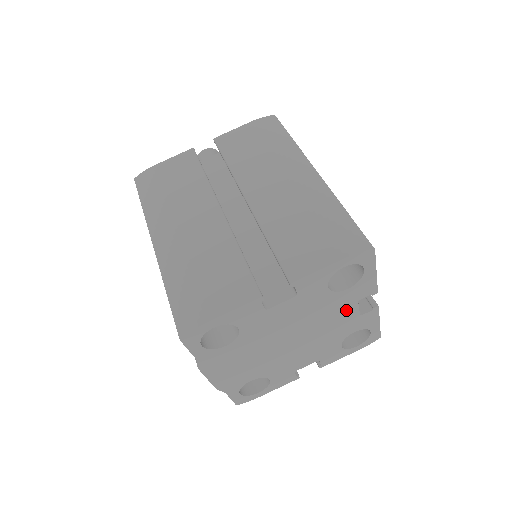
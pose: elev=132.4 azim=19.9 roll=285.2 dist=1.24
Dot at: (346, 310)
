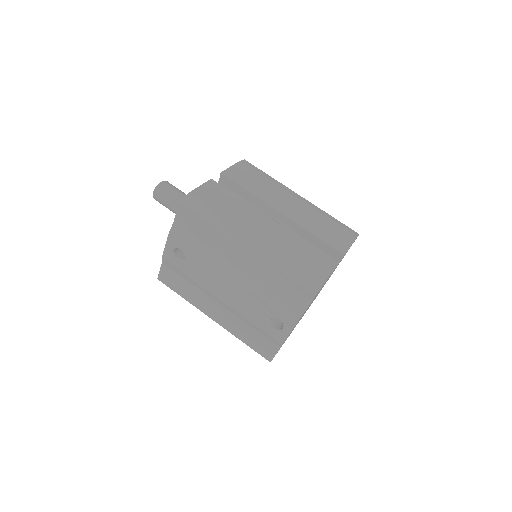
Dot at: occluded
